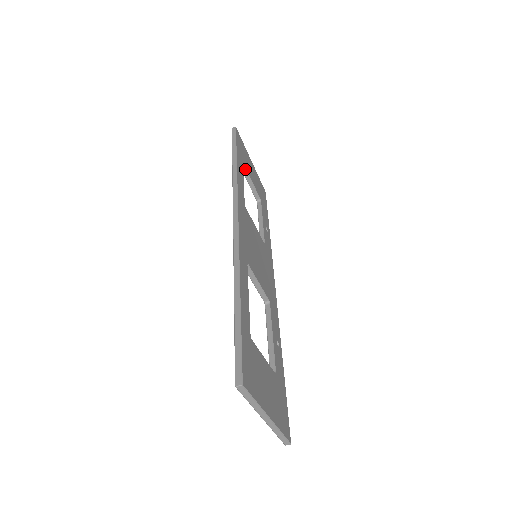
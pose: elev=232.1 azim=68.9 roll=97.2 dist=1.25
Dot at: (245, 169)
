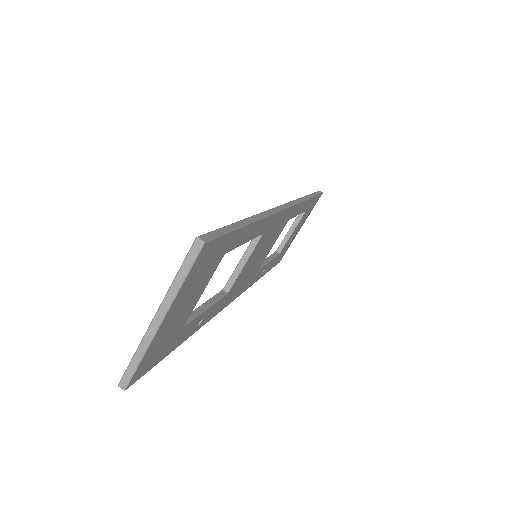
Dot at: (301, 217)
